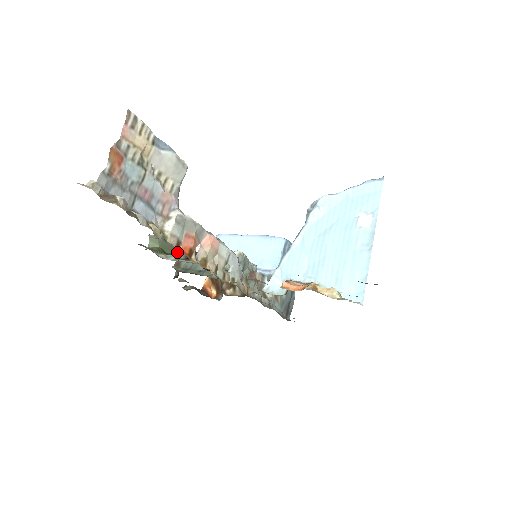
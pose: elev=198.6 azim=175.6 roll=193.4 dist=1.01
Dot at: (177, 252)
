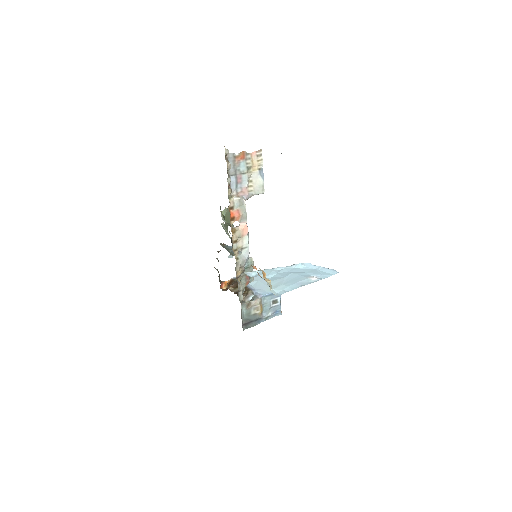
Dot at: occluded
